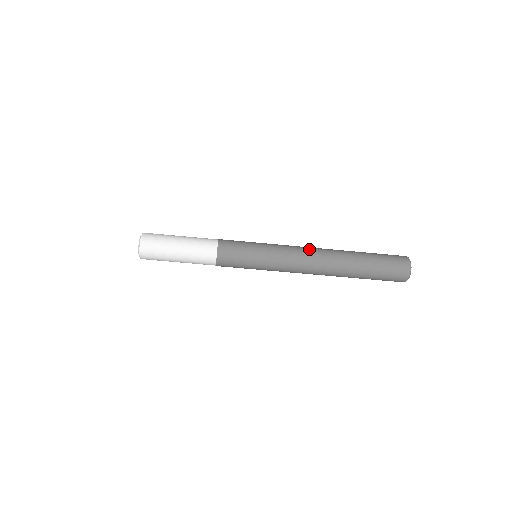
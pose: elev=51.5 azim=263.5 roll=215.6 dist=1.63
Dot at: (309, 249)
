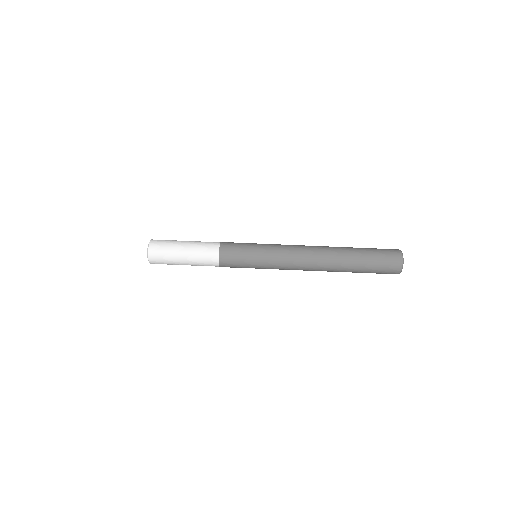
Dot at: occluded
